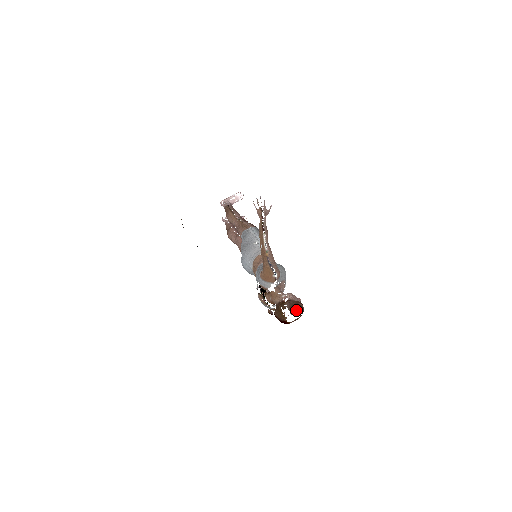
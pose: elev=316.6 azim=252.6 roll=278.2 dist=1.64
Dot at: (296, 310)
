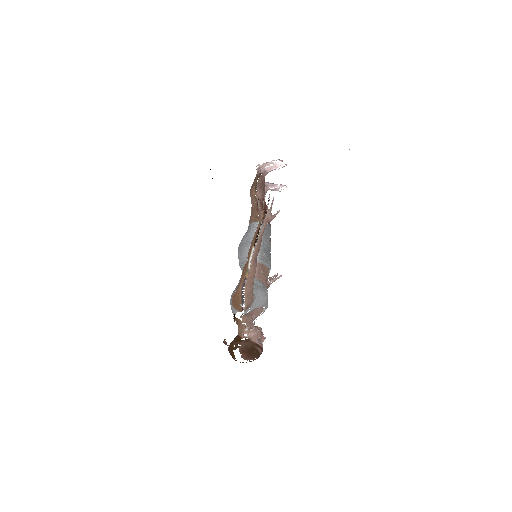
Dot at: (248, 354)
